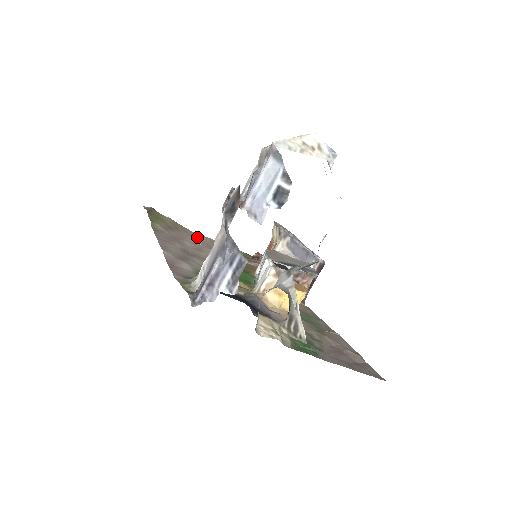
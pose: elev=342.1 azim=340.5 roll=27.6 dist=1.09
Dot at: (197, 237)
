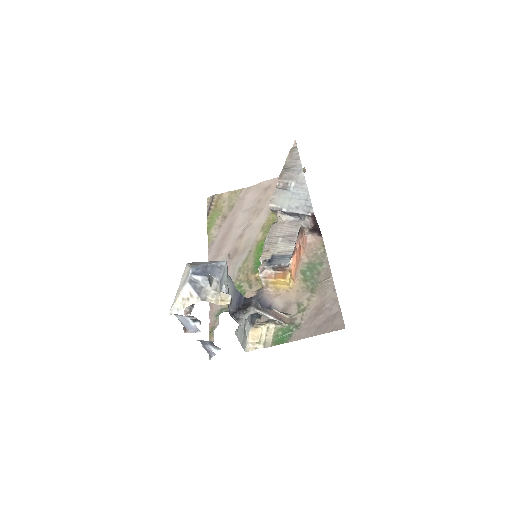
Dot at: (248, 200)
